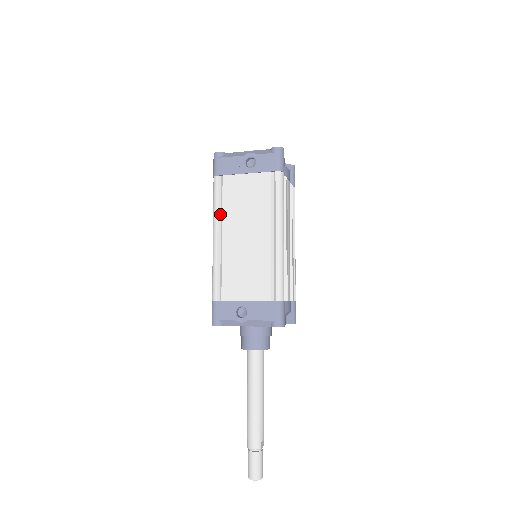
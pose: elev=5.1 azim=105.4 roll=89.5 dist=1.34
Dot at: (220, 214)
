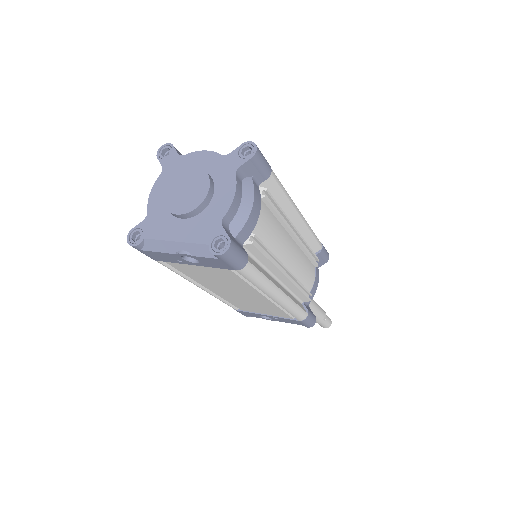
Dot at: (190, 277)
